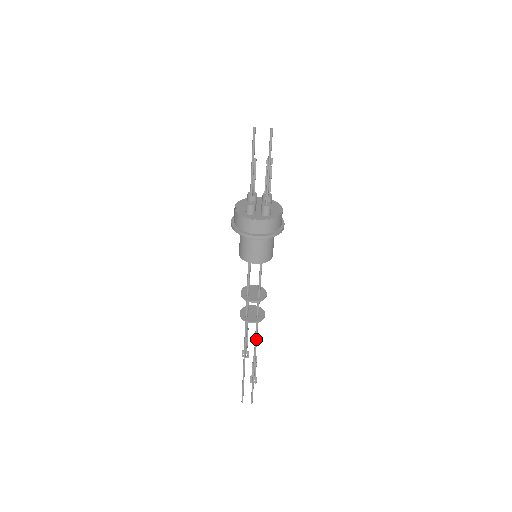
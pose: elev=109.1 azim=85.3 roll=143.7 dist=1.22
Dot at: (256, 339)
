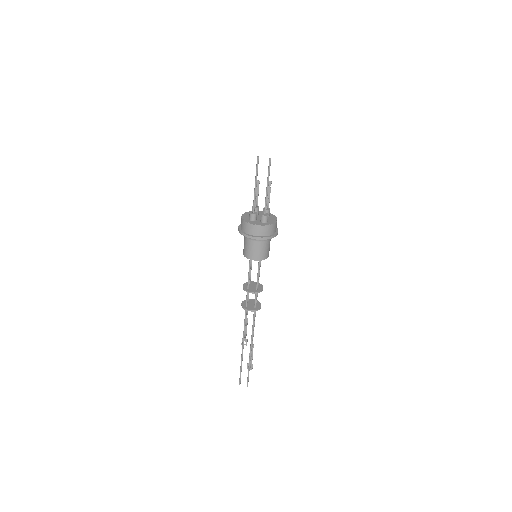
Dot at: (253, 327)
